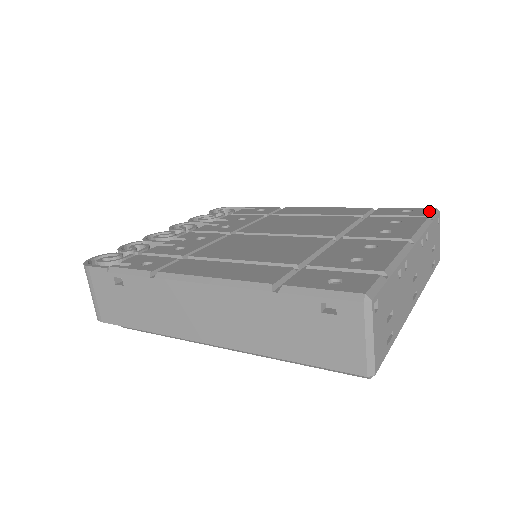
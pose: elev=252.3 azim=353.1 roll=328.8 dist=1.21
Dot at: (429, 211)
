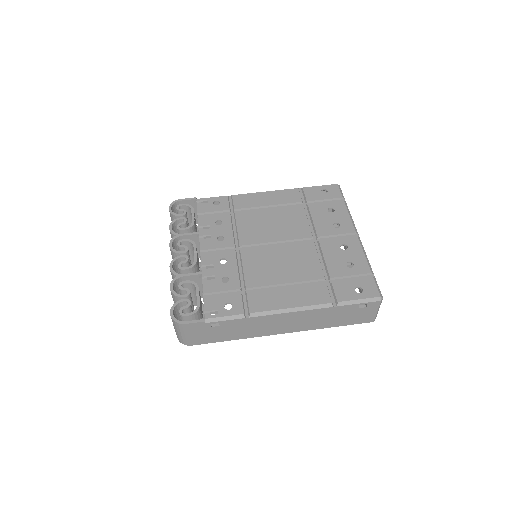
Dot at: (338, 190)
